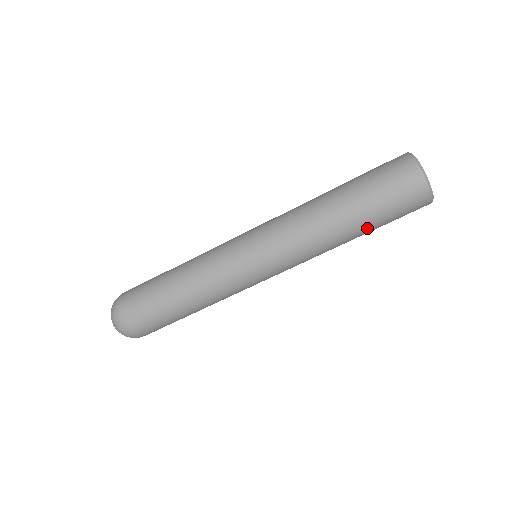
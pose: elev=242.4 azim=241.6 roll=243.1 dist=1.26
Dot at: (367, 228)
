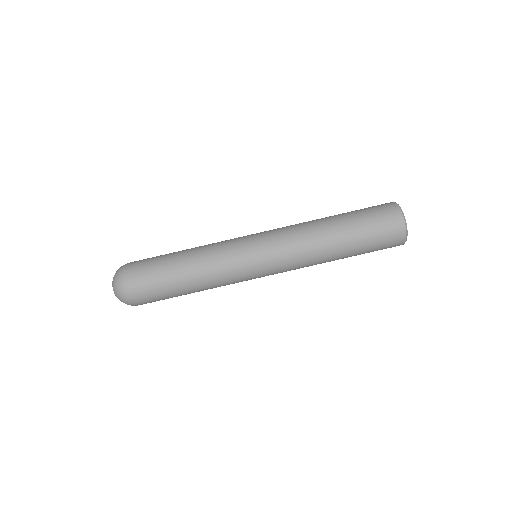
Dot at: (351, 236)
